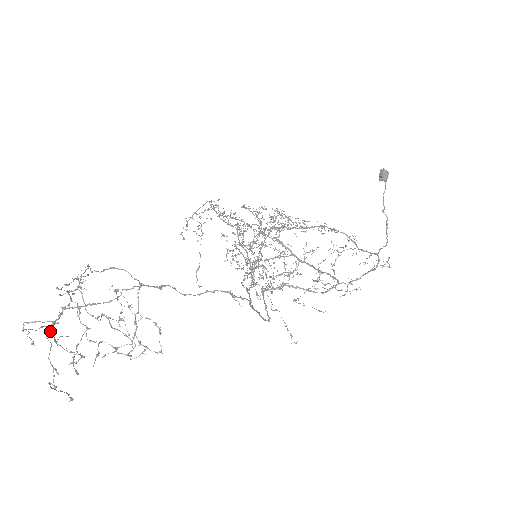
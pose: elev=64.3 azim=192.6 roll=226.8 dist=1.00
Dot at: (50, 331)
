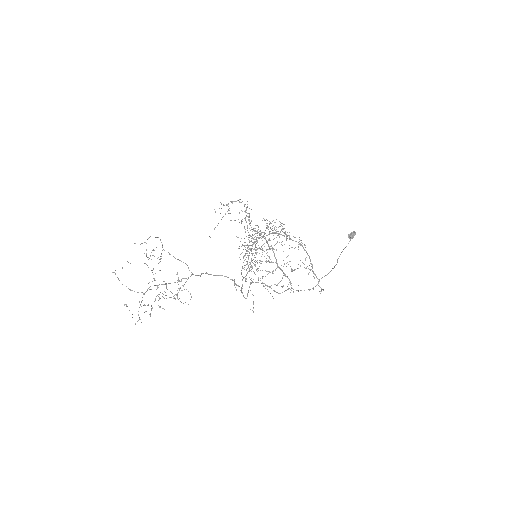
Dot at: occluded
